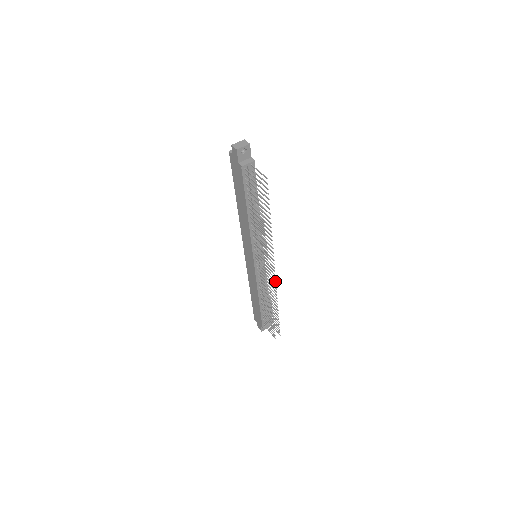
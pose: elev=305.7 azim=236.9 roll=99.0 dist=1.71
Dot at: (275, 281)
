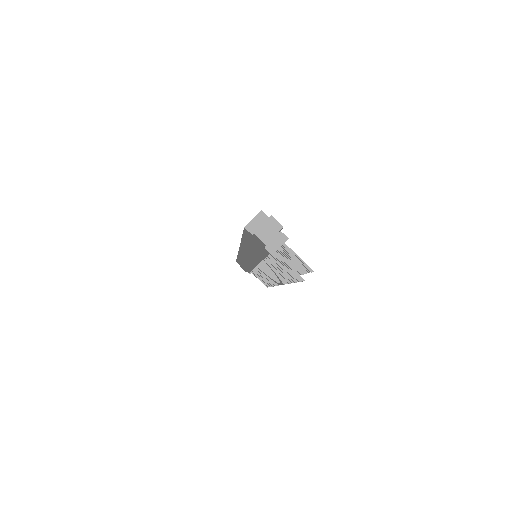
Dot at: occluded
